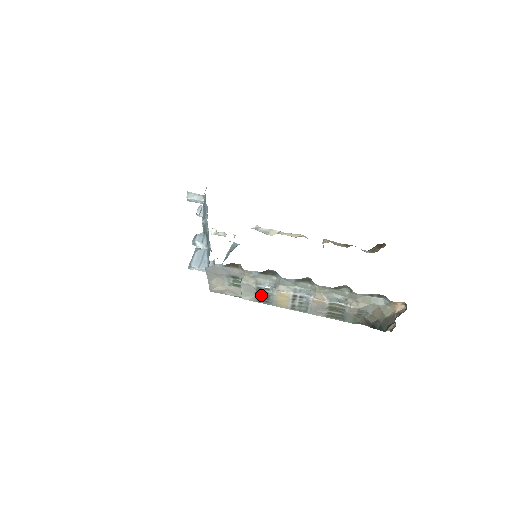
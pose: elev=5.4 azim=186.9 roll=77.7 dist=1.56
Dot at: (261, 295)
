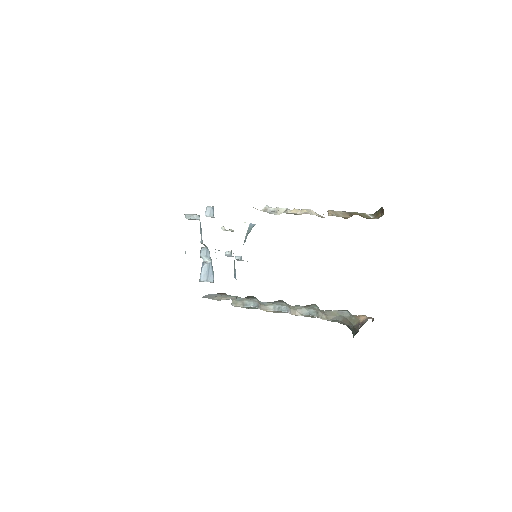
Dot at: occluded
